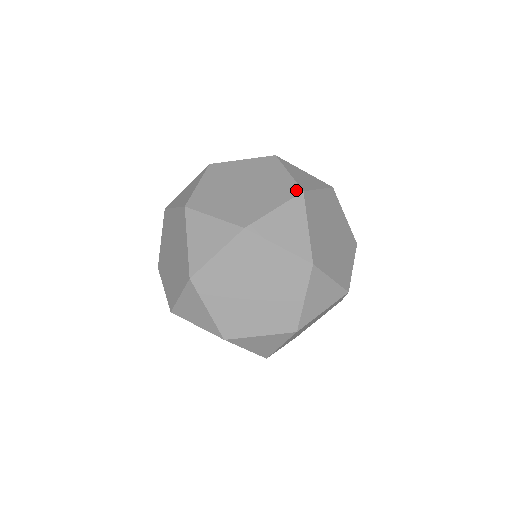
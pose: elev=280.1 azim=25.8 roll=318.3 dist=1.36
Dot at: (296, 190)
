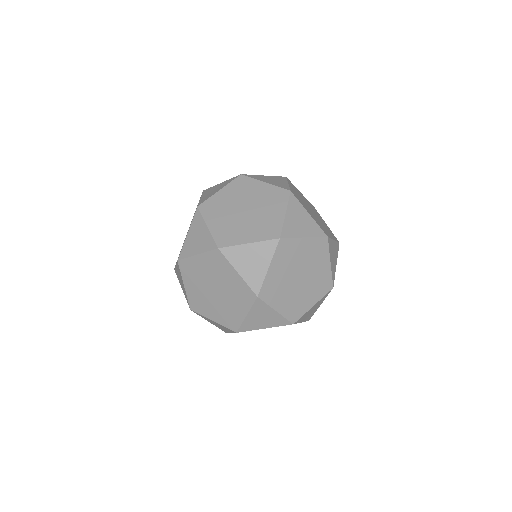
Dot at: (276, 234)
